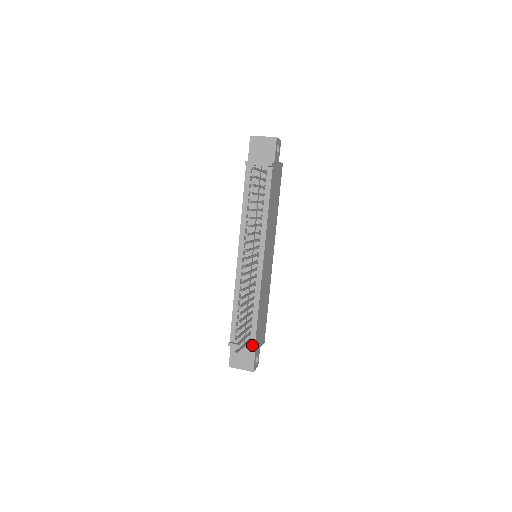
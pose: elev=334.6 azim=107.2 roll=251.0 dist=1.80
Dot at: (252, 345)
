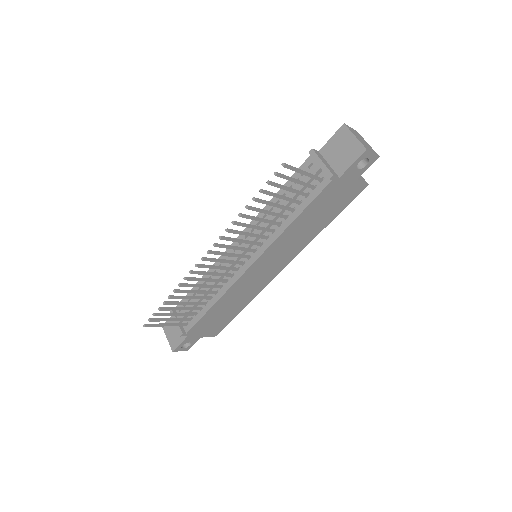
Dot at: (185, 330)
